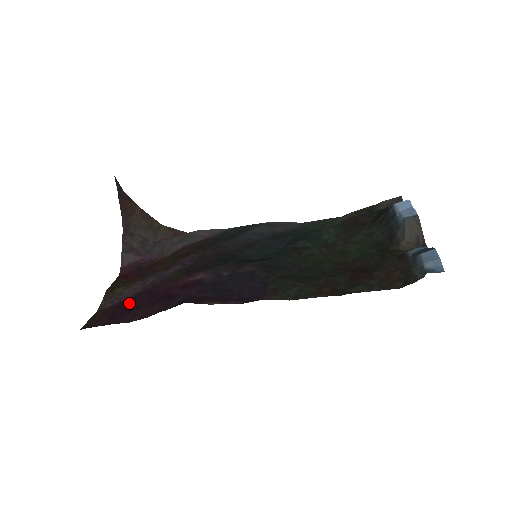
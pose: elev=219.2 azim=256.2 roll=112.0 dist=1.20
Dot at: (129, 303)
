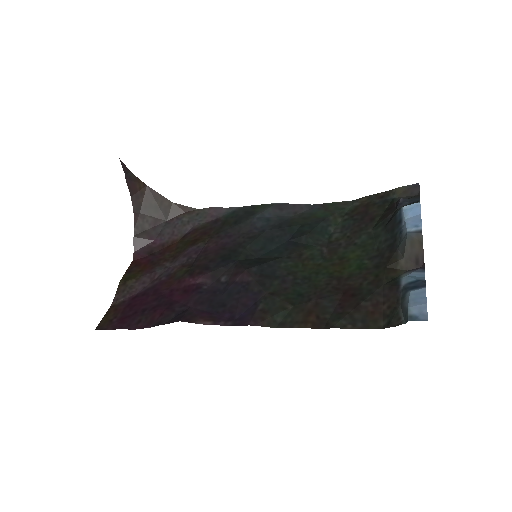
Dot at: (137, 302)
